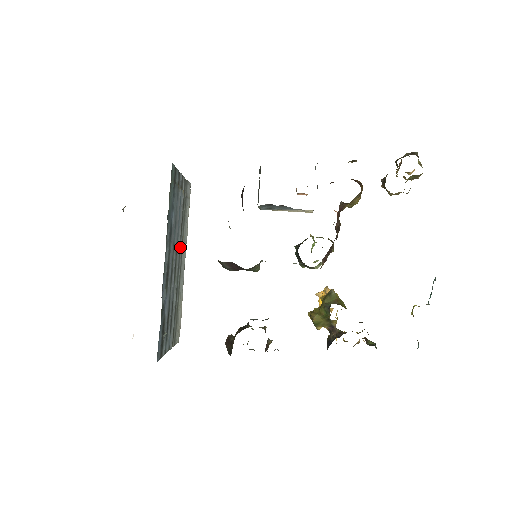
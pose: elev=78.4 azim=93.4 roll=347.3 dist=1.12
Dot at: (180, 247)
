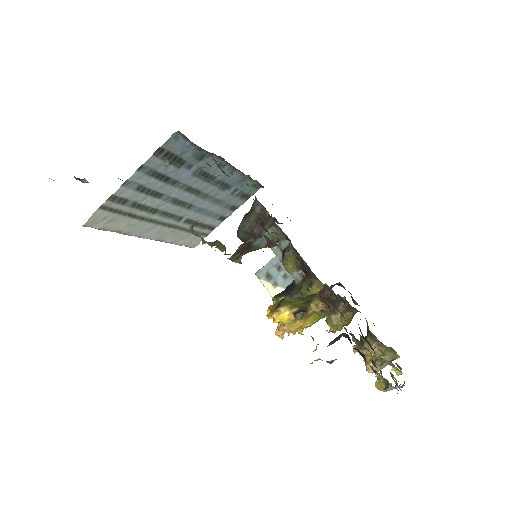
Dot at: (180, 220)
